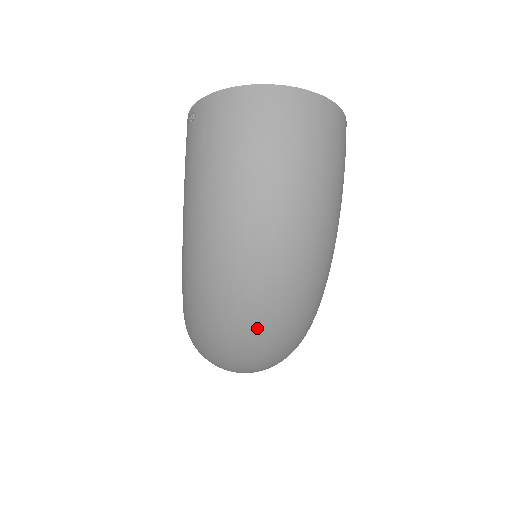
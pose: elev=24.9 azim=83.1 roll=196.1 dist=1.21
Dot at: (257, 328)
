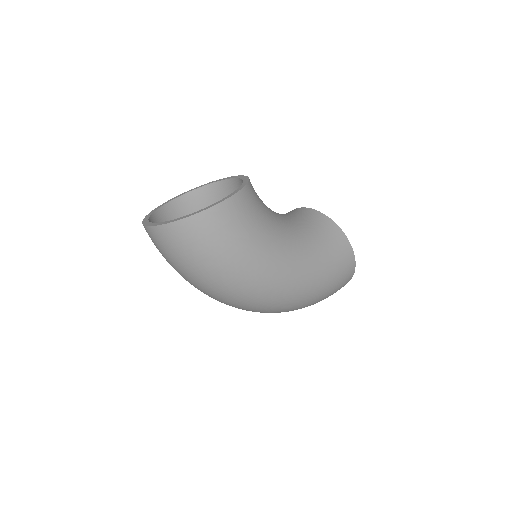
Dot at: occluded
